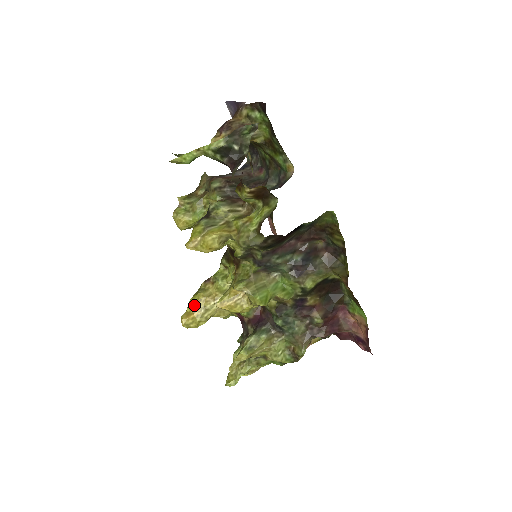
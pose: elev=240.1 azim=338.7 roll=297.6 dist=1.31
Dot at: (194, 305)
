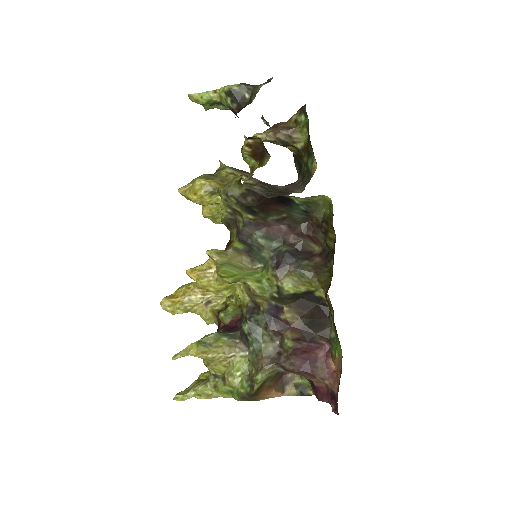
Dot at: (181, 290)
